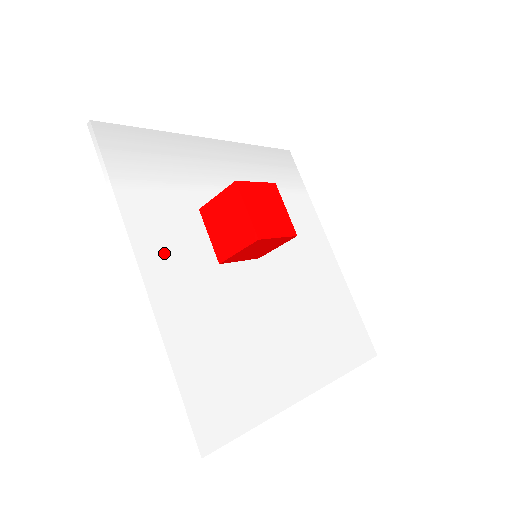
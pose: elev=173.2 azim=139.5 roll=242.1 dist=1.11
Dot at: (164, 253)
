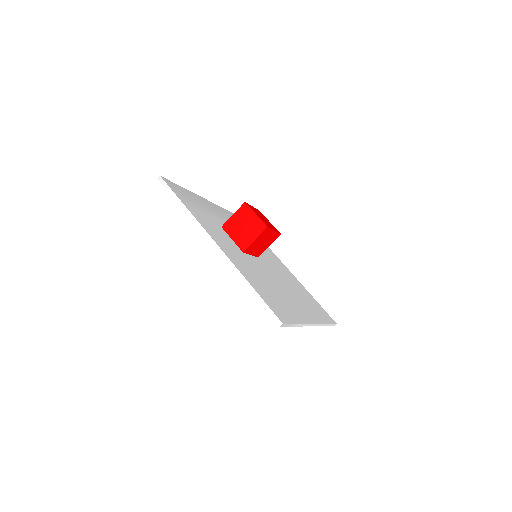
Dot at: (219, 238)
